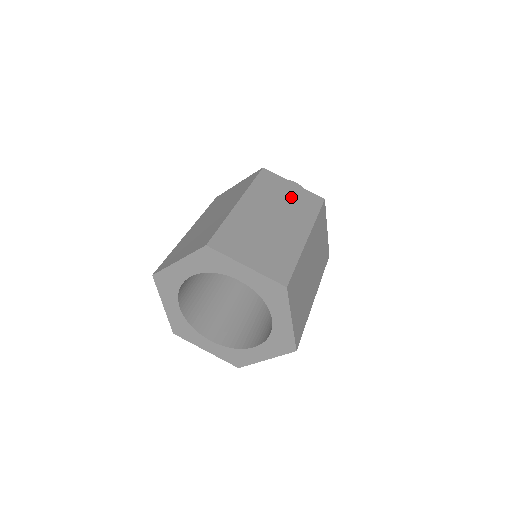
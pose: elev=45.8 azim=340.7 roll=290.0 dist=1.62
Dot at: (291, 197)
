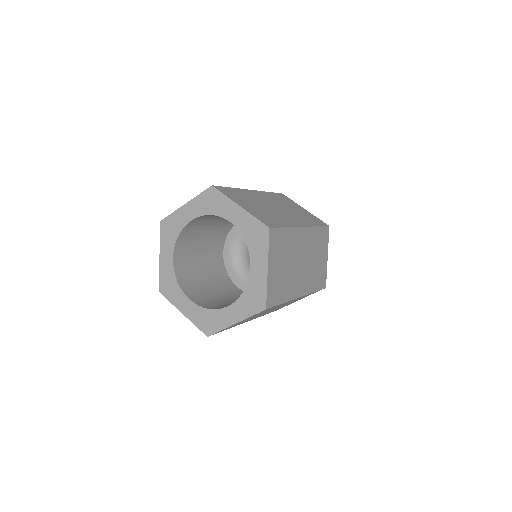
Dot at: occluded
